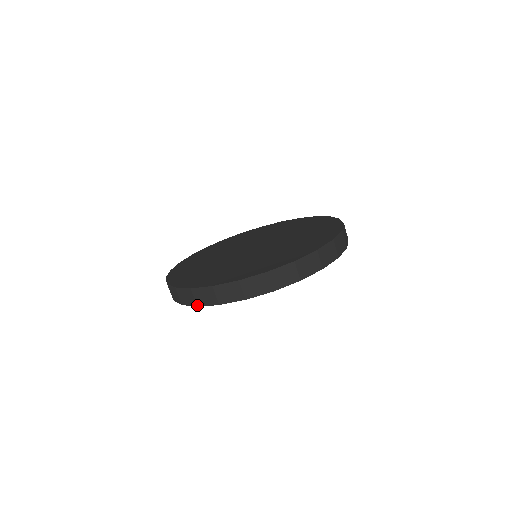
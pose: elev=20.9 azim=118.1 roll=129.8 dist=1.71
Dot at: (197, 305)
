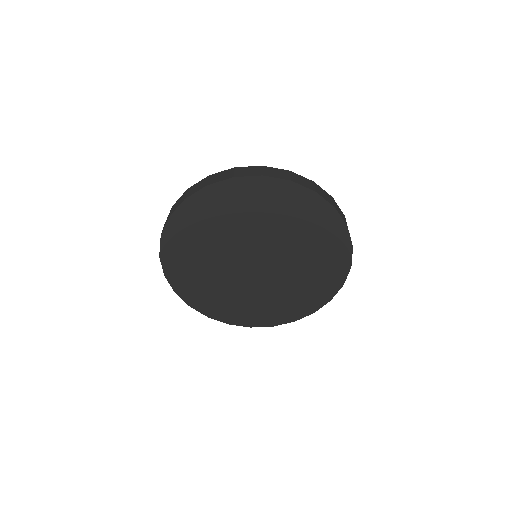
Dot at: (159, 255)
